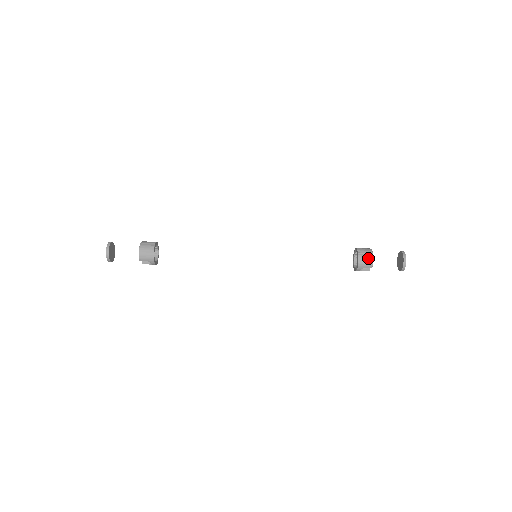
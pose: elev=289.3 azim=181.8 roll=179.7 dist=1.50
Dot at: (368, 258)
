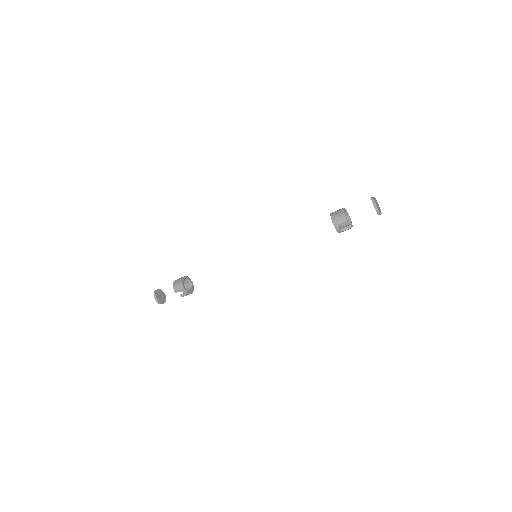
Dot at: (339, 215)
